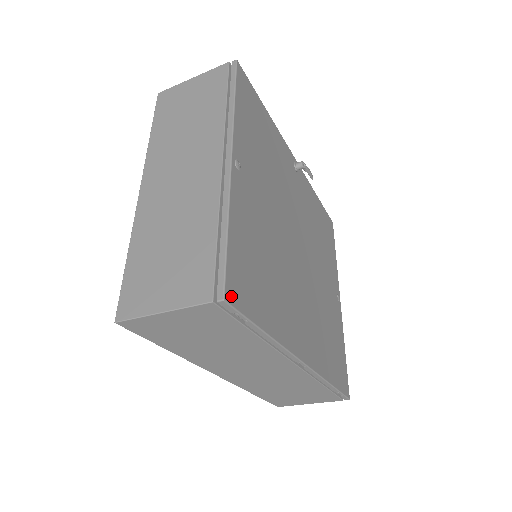
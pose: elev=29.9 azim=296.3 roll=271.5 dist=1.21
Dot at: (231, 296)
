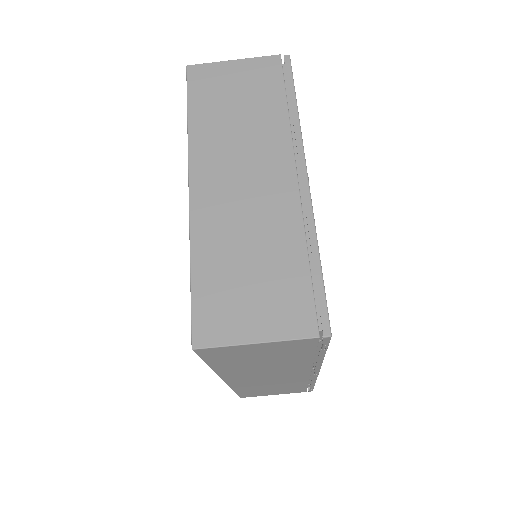
Dot at: occluded
